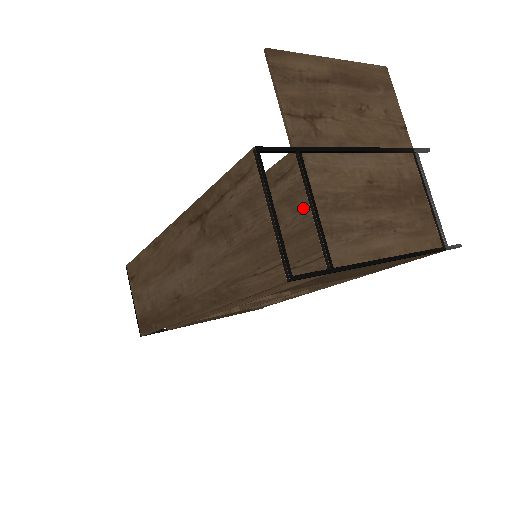
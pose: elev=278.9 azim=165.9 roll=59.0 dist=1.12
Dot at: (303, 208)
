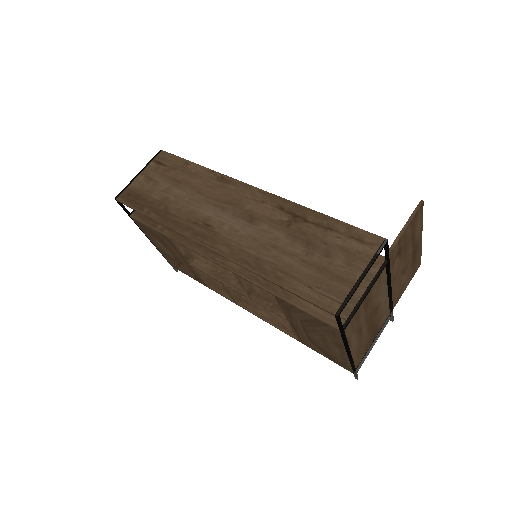
Dot at: (360, 287)
